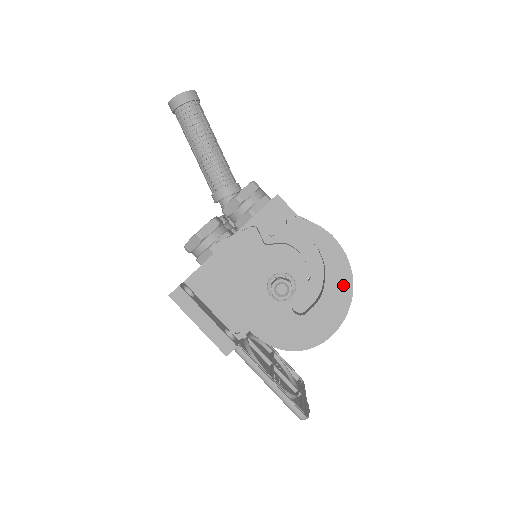
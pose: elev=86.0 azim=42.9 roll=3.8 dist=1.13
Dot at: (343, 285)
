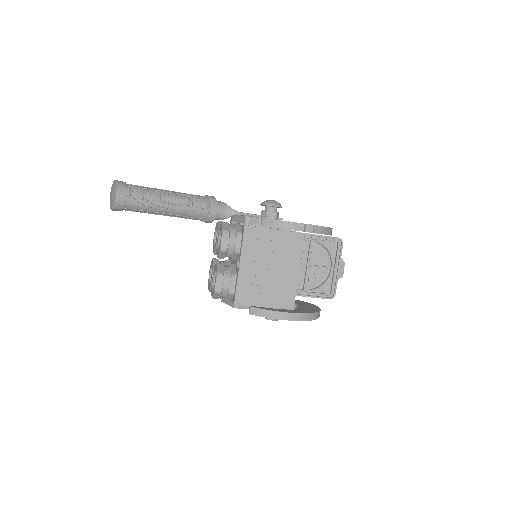
Dot at: occluded
